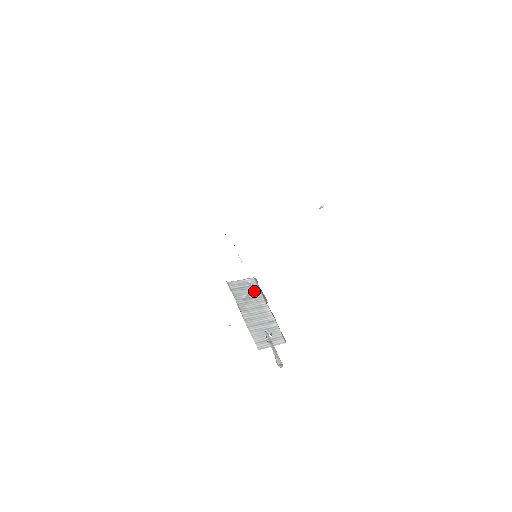
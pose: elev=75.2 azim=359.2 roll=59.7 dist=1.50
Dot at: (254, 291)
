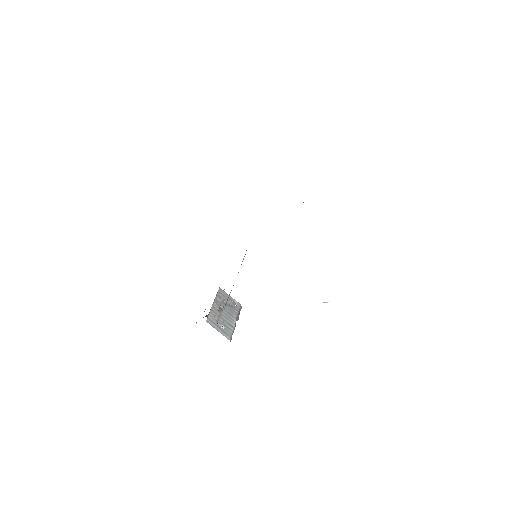
Dot at: (234, 307)
